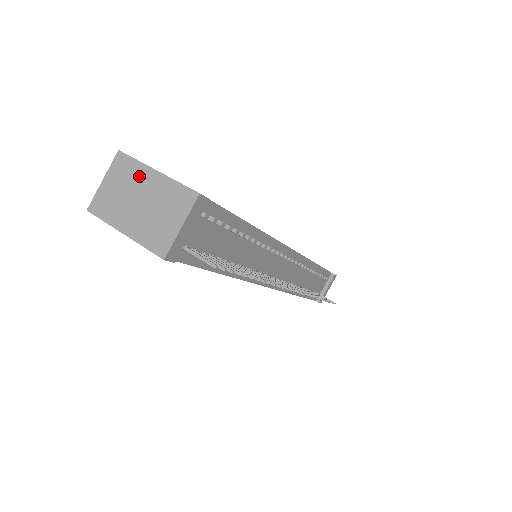
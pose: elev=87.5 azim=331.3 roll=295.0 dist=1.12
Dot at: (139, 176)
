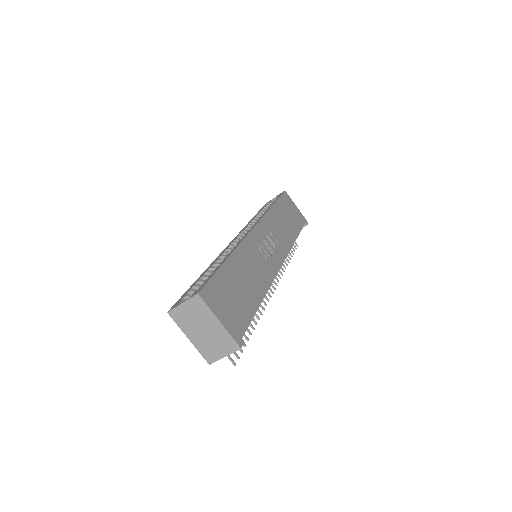
Dot at: (207, 317)
